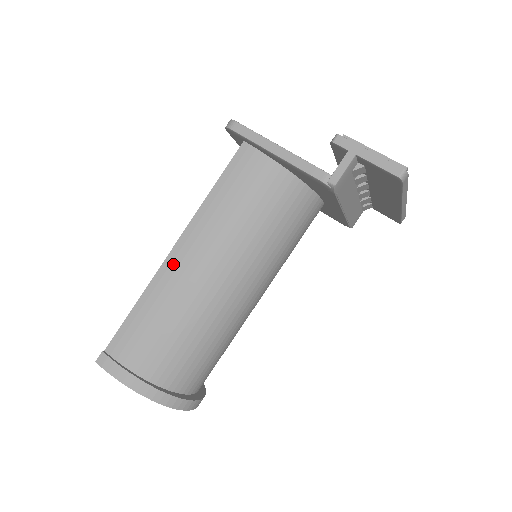
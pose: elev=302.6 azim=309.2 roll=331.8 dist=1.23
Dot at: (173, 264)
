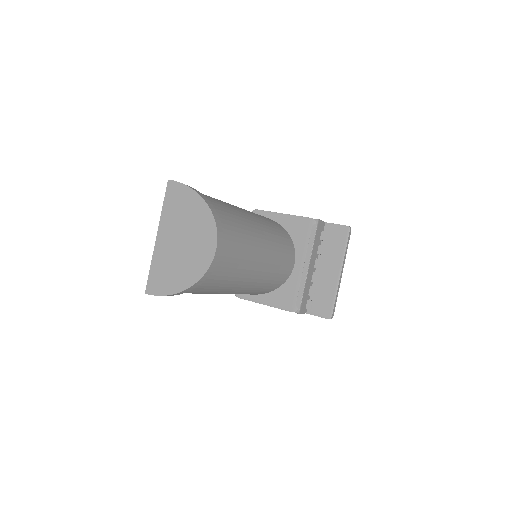
Dot at: occluded
